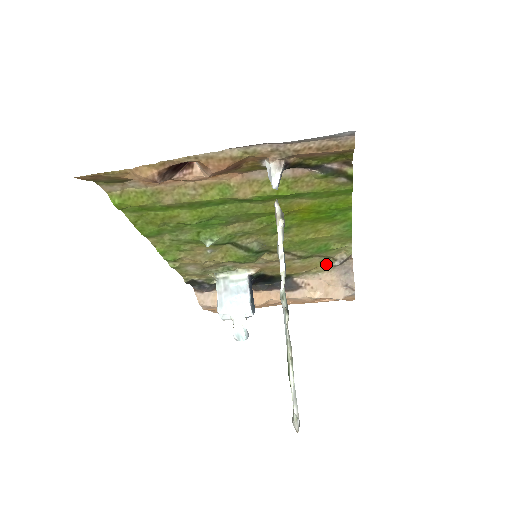
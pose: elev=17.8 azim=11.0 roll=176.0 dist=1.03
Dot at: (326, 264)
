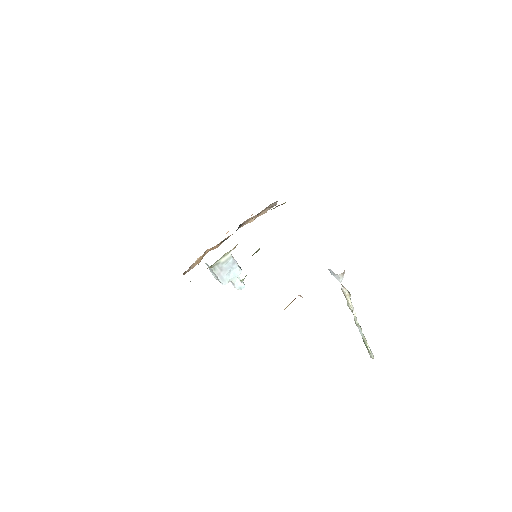
Dot at: occluded
